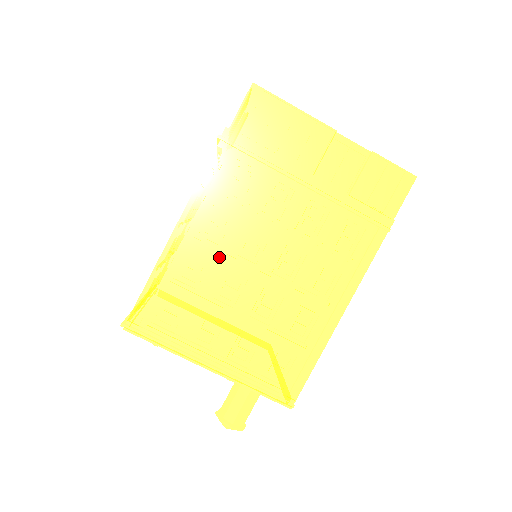
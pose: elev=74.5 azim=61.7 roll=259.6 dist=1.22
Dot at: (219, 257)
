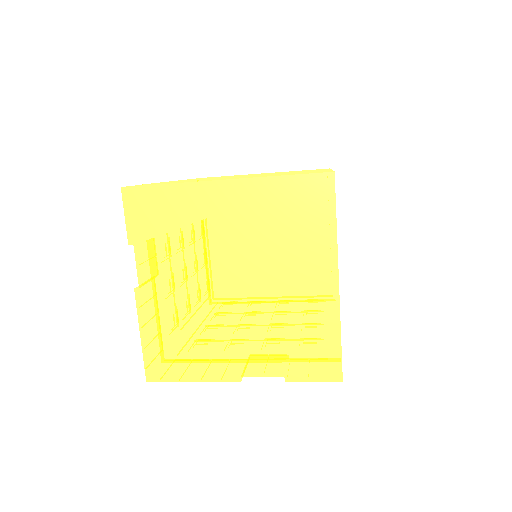
Dot at: occluded
